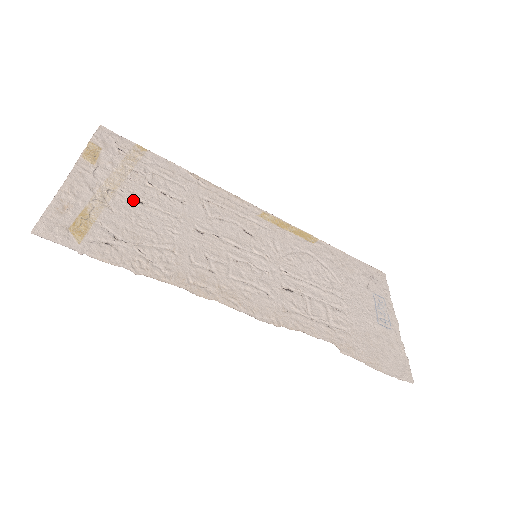
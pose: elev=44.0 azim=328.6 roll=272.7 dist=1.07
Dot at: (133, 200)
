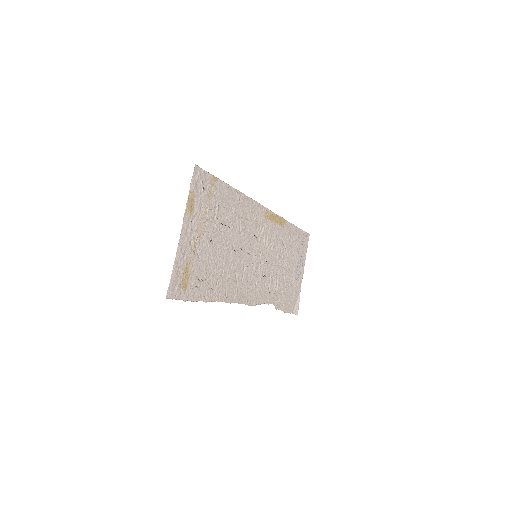
Dot at: (208, 241)
